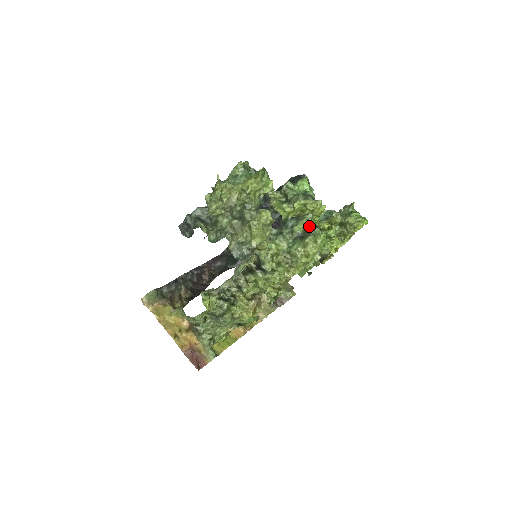
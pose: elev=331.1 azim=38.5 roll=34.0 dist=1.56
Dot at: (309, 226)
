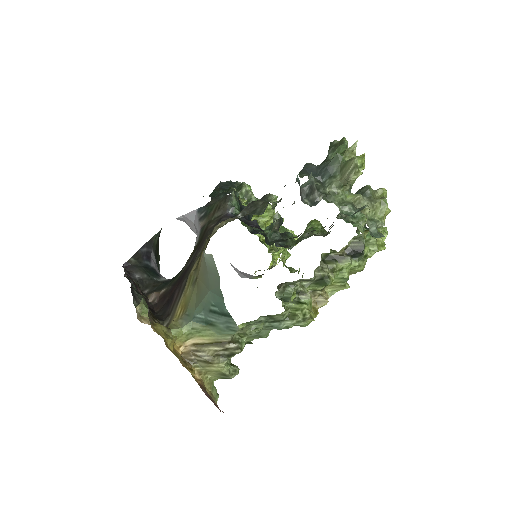
Dot at: occluded
